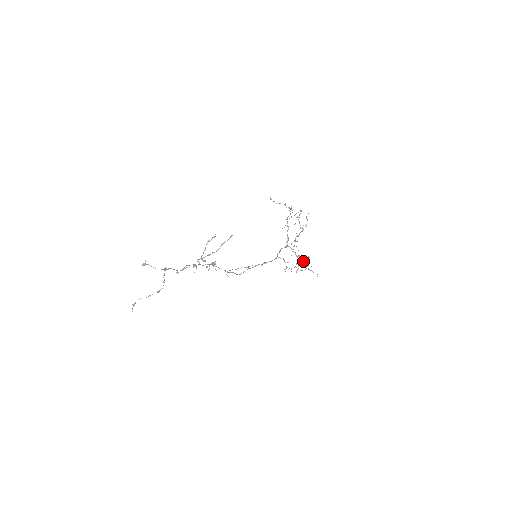
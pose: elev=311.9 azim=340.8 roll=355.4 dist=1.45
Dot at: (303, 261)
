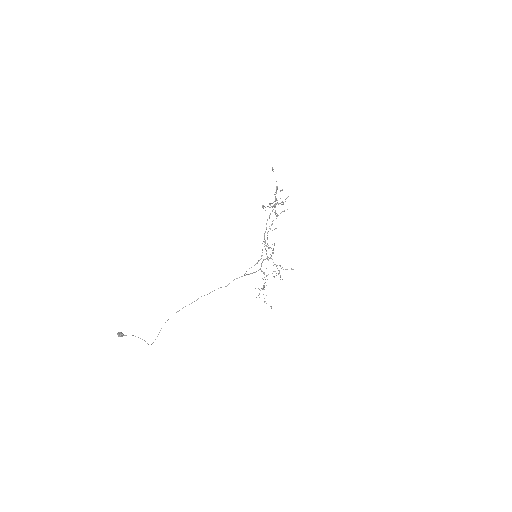
Dot at: occluded
